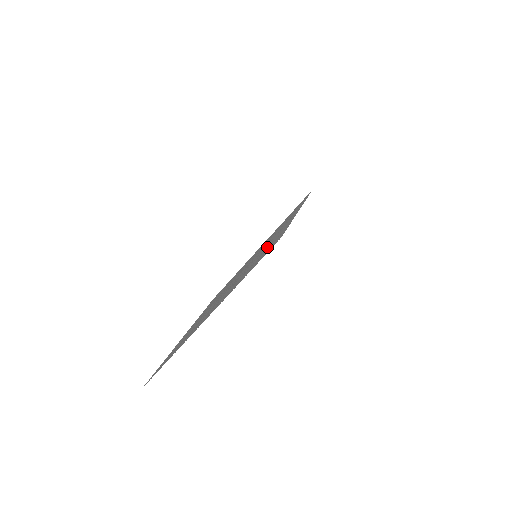
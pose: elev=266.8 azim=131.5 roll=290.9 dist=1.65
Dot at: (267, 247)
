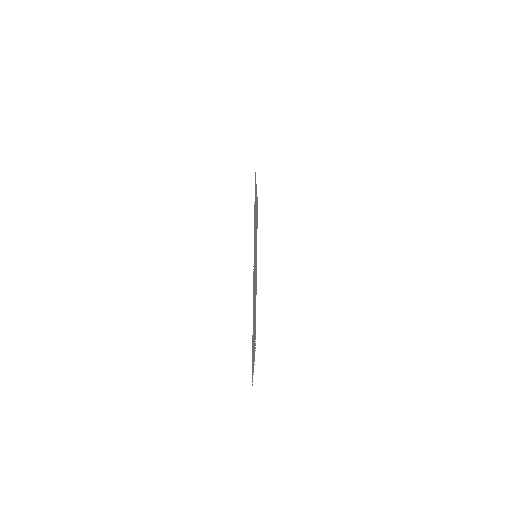
Dot at: (255, 213)
